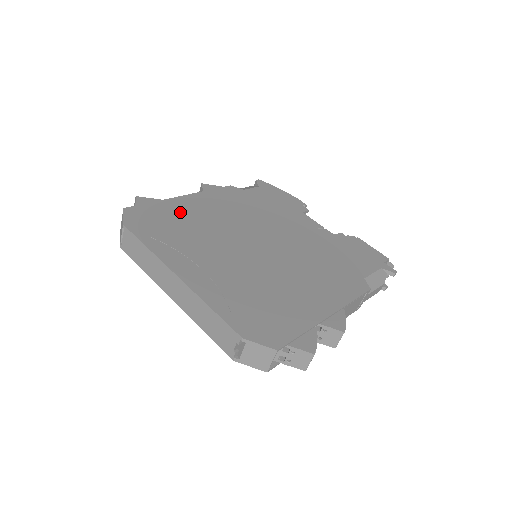
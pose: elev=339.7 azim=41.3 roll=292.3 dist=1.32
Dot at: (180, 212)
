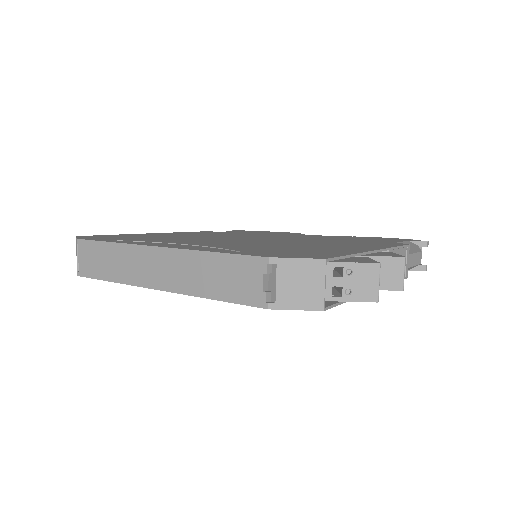
Dot at: (149, 235)
